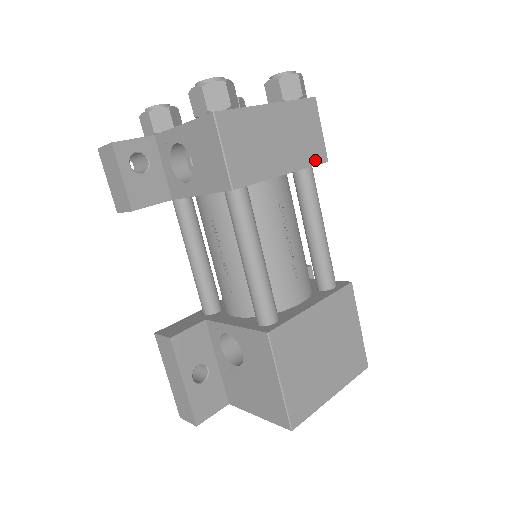
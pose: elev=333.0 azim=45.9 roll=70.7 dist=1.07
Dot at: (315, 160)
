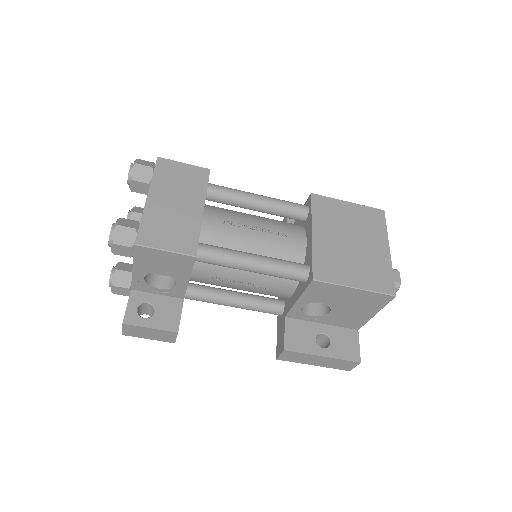
Dot at: (204, 180)
